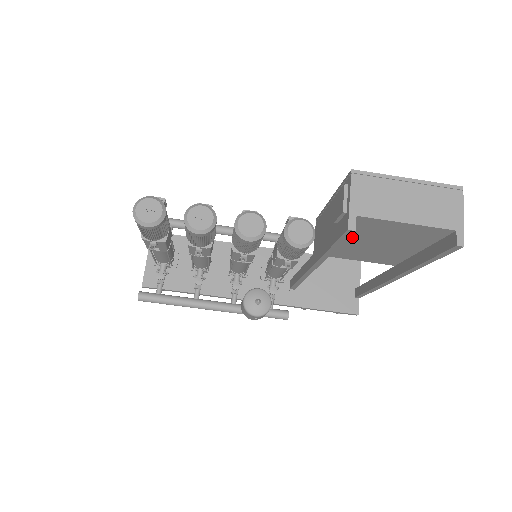
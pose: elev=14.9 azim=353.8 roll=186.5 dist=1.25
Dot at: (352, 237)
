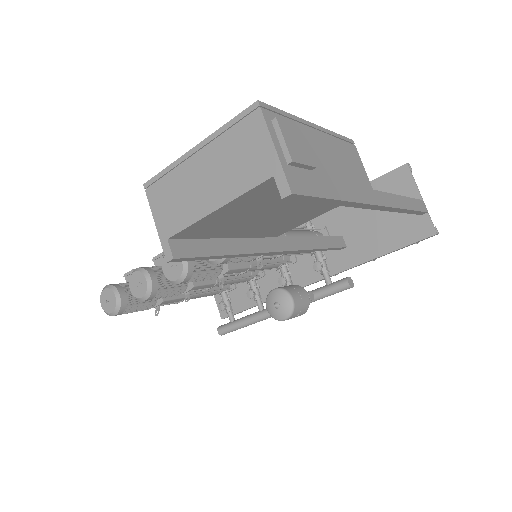
Dot at: (235, 230)
